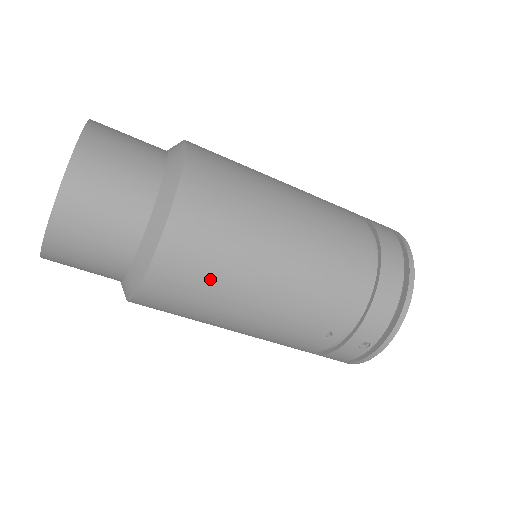
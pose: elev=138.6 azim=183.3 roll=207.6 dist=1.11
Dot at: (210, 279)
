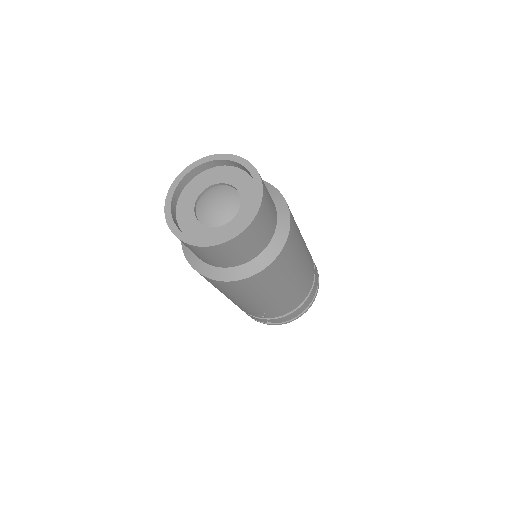
Dot at: (251, 292)
